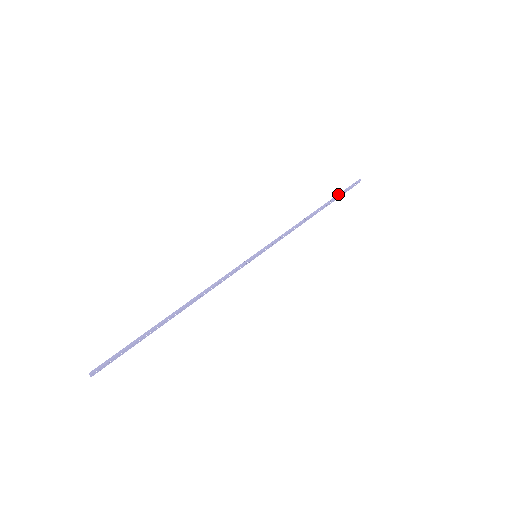
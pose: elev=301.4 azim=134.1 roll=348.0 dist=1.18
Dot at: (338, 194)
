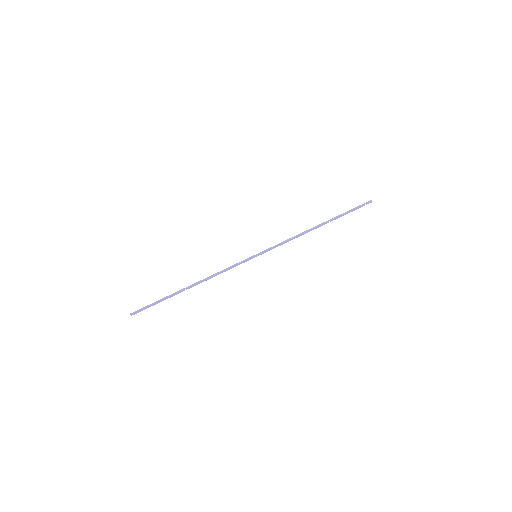
Dot at: (344, 213)
